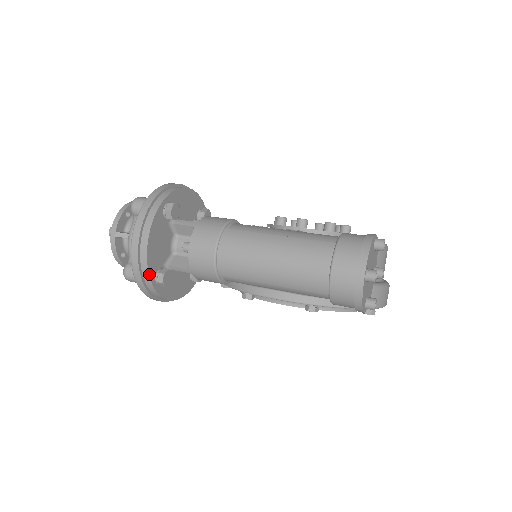
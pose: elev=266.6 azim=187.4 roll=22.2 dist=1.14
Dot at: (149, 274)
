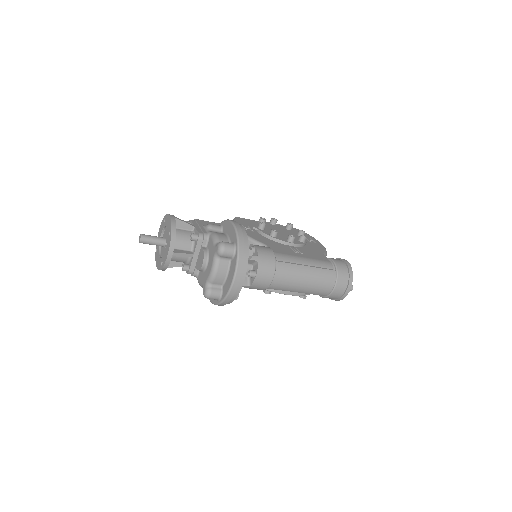
Dot at: (235, 298)
